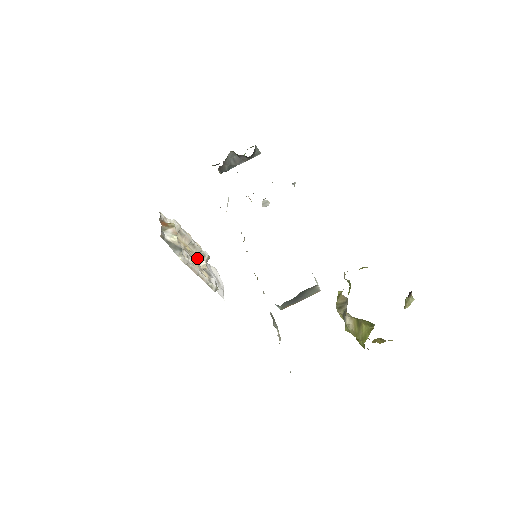
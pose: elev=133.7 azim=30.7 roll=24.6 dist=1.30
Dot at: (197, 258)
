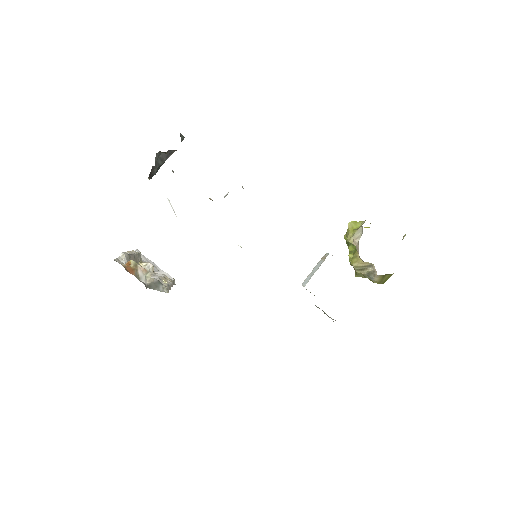
Dot at: (142, 266)
